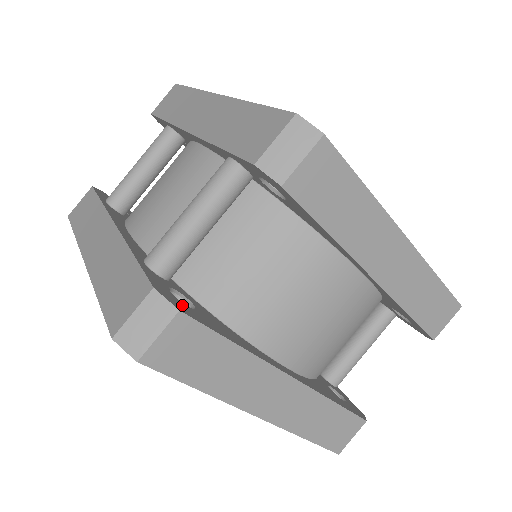
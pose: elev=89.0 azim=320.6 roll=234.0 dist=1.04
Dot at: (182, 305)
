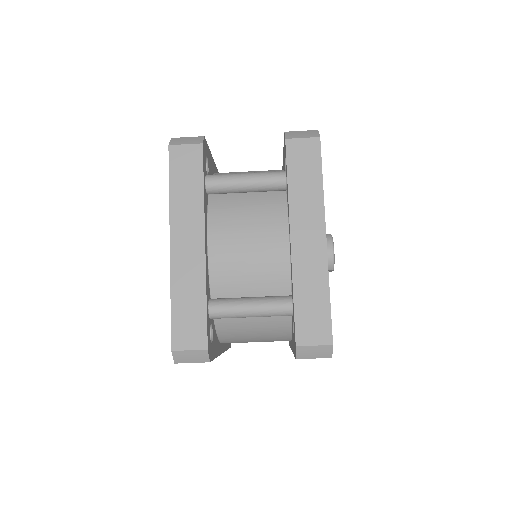
Dot at: (211, 349)
